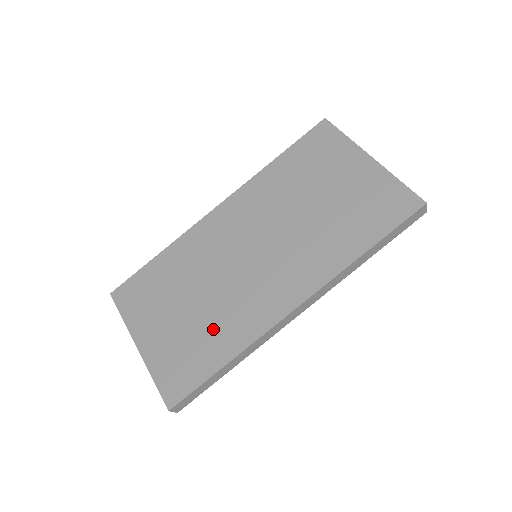
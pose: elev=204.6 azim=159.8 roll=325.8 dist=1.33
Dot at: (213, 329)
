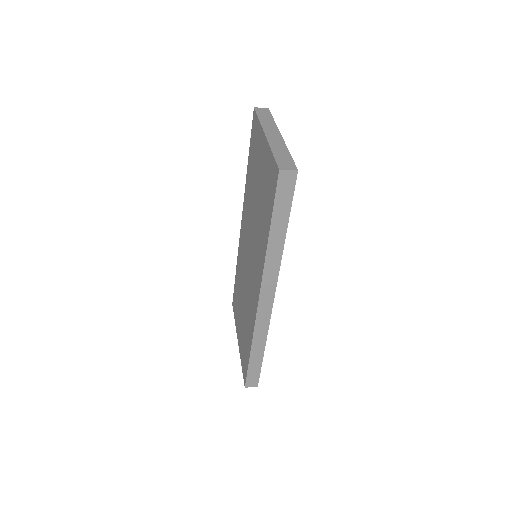
Dot at: (247, 324)
